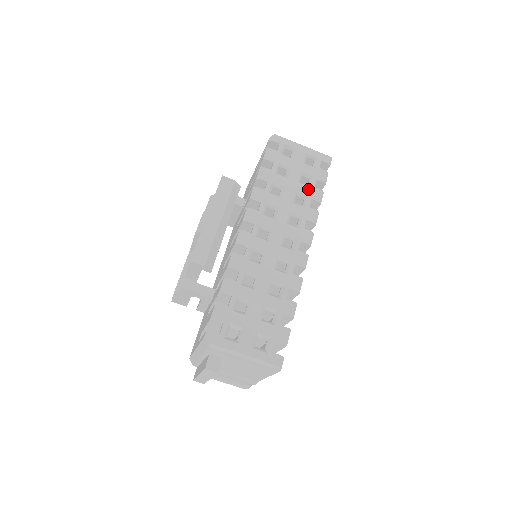
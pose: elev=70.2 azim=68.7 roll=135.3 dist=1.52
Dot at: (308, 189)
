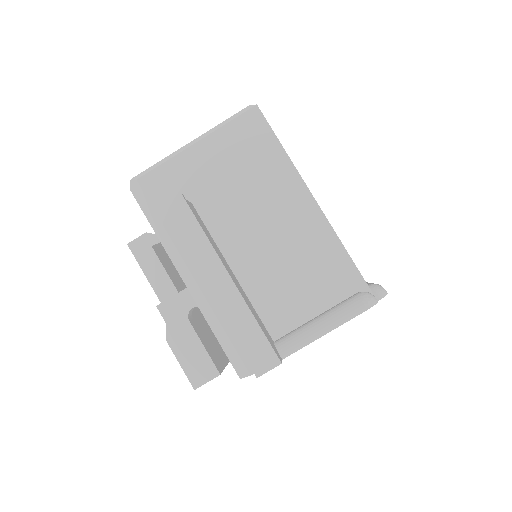
Dot at: occluded
